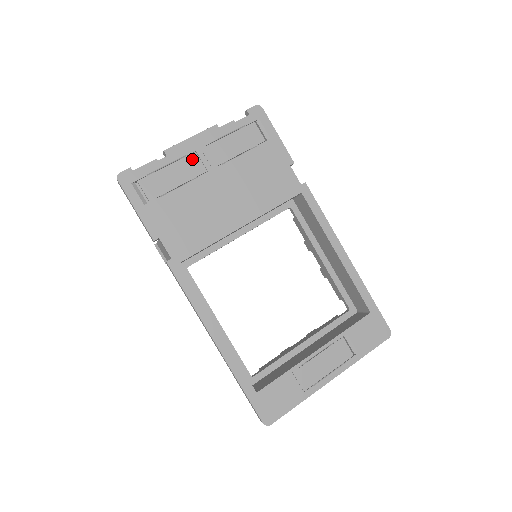
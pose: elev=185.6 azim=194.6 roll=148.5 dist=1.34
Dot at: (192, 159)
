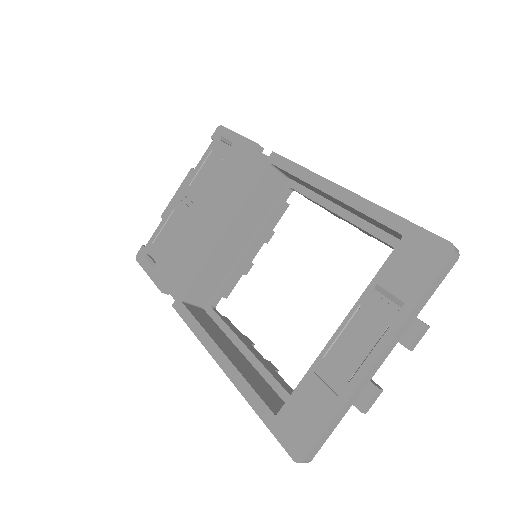
Dot at: (179, 208)
